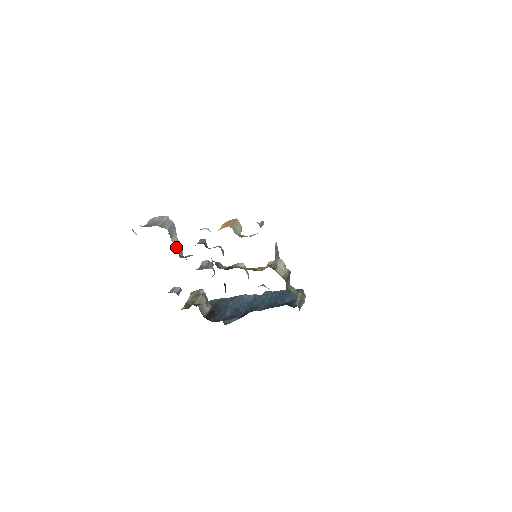
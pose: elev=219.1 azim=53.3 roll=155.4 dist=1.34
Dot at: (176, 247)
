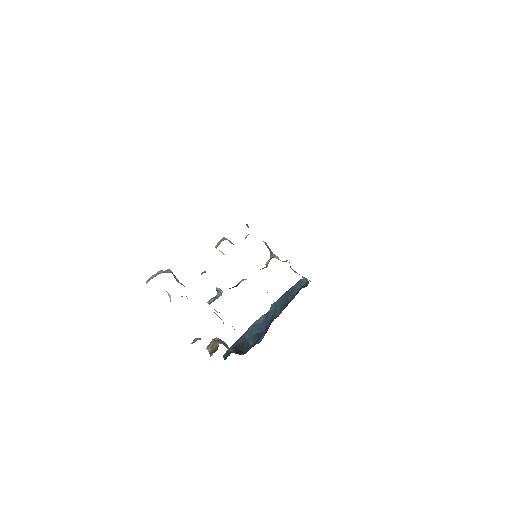
Dot at: occluded
